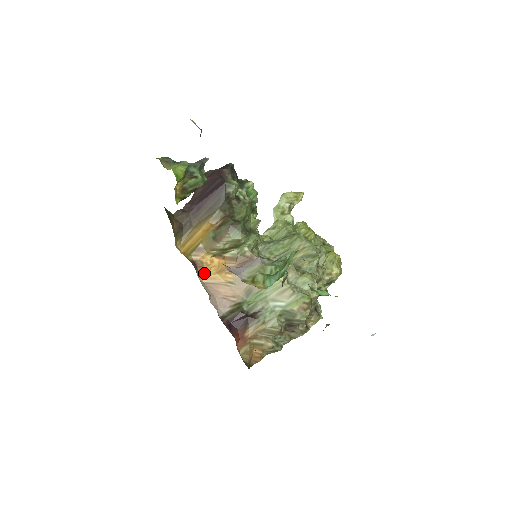
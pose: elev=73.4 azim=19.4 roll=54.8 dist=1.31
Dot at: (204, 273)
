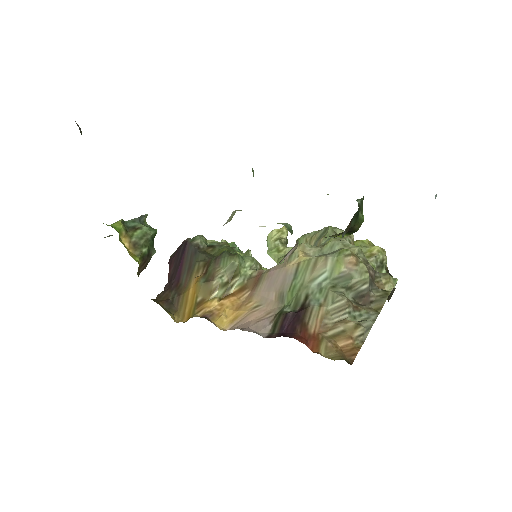
Dot at: (220, 319)
